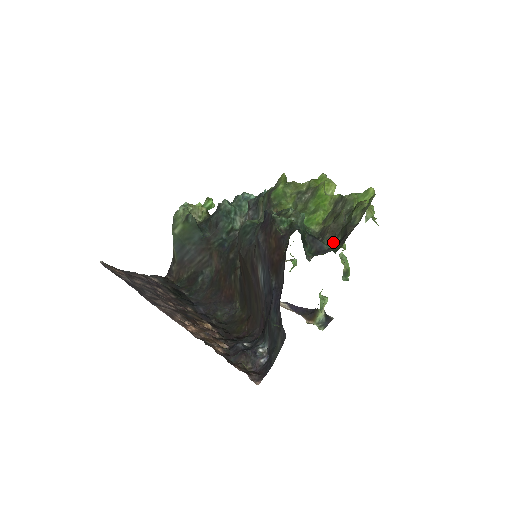
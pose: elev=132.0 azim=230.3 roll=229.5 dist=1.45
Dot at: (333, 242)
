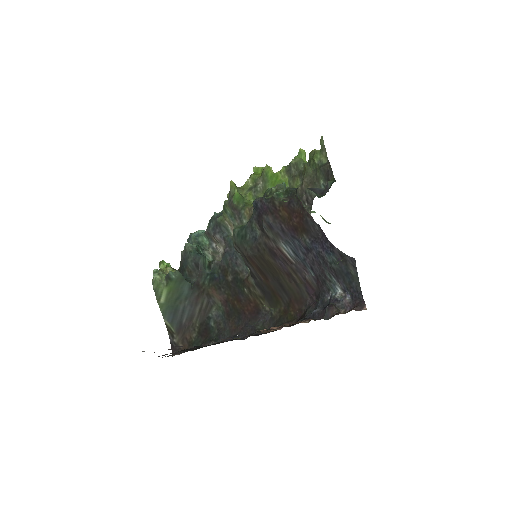
Dot at: occluded
